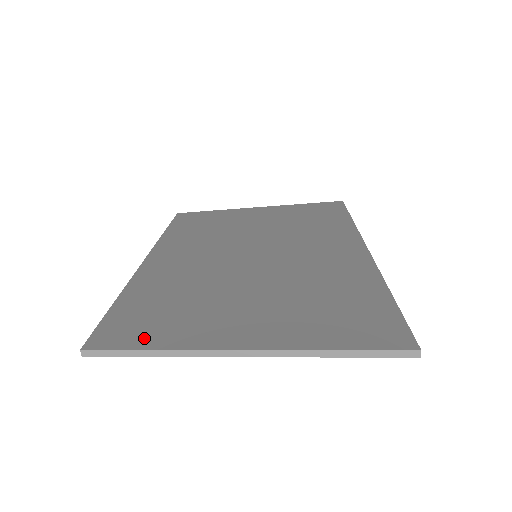
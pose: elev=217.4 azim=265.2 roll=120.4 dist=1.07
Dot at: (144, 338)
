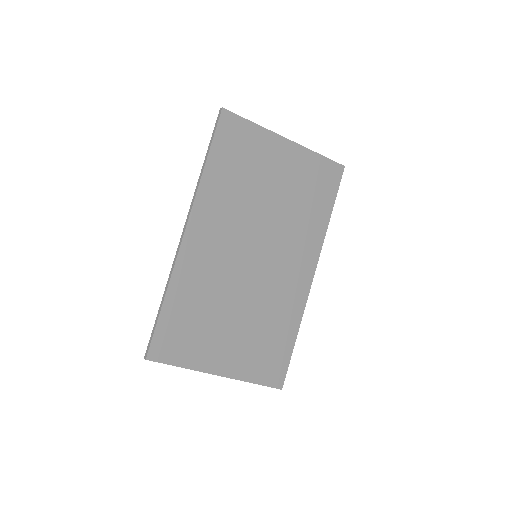
Dot at: (179, 355)
